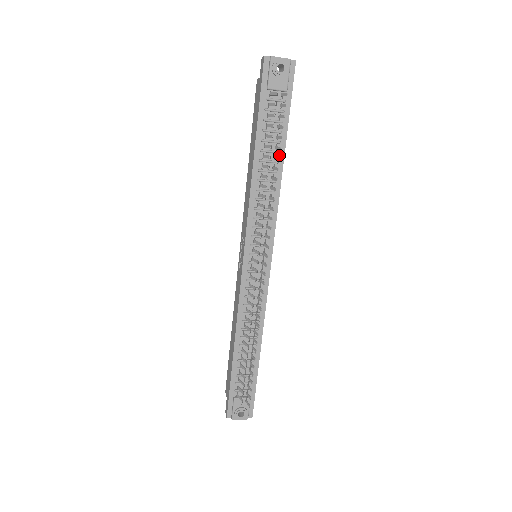
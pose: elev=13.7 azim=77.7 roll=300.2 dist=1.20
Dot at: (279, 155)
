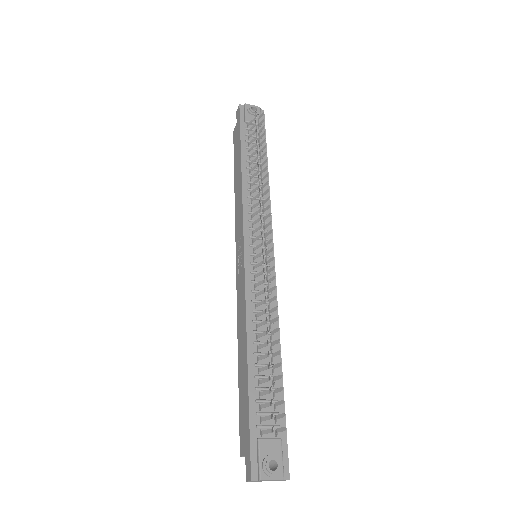
Dot at: (263, 167)
